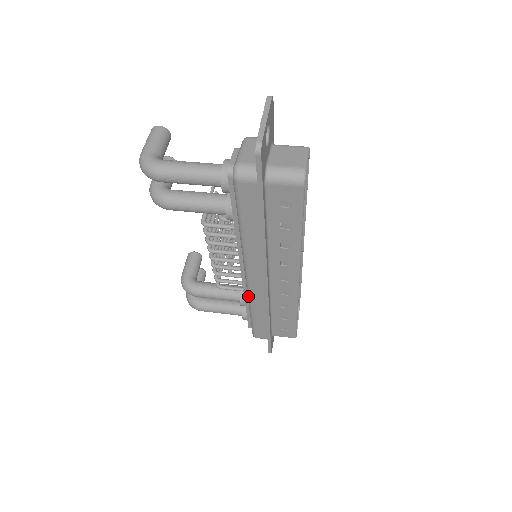
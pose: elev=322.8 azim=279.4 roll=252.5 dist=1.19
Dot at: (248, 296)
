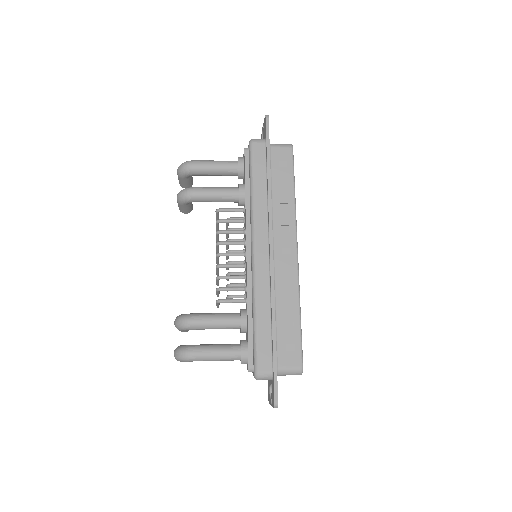
Dot at: (253, 282)
